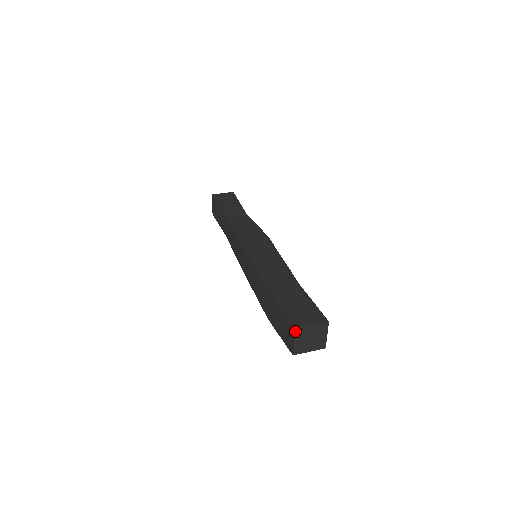
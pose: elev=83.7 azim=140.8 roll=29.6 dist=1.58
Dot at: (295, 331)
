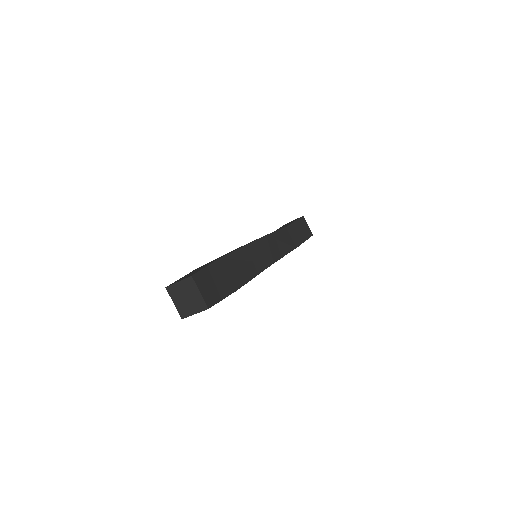
Dot at: (168, 291)
